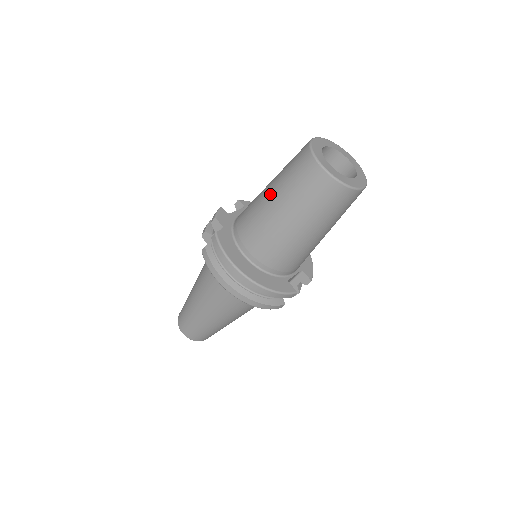
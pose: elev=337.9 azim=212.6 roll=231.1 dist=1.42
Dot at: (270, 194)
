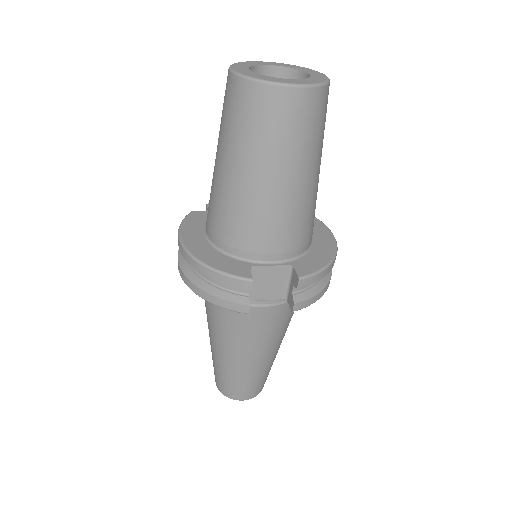
Dot at: occluded
